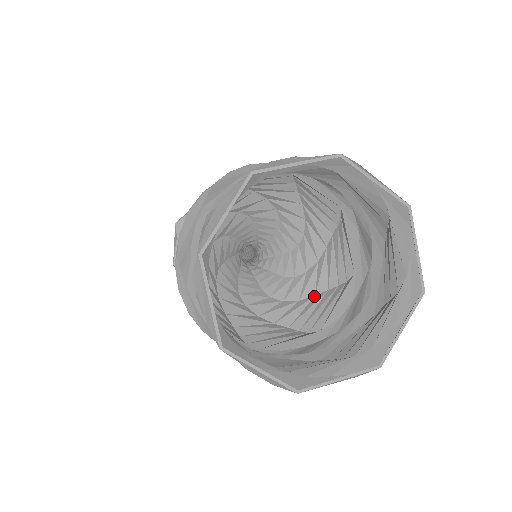
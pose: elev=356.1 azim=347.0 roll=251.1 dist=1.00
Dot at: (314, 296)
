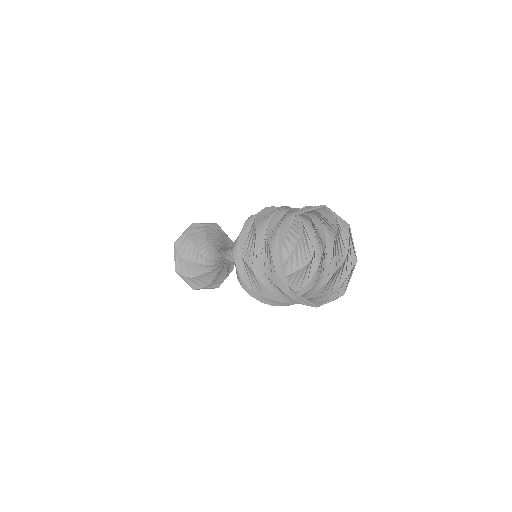
Dot at: (291, 274)
